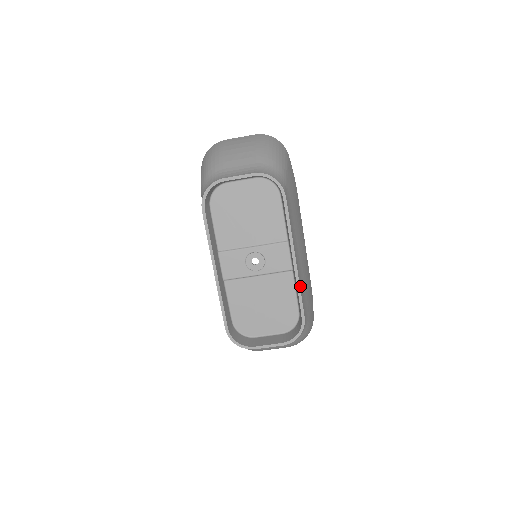
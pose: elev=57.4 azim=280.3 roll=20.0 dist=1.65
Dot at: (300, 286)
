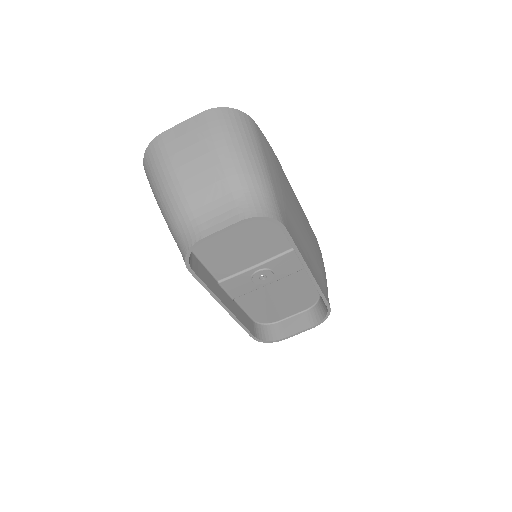
Dot at: (319, 285)
